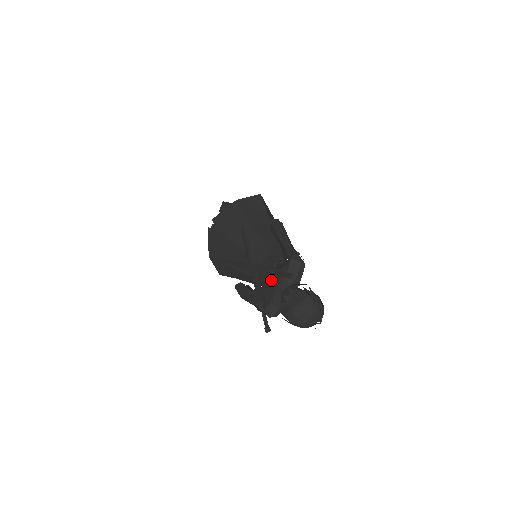
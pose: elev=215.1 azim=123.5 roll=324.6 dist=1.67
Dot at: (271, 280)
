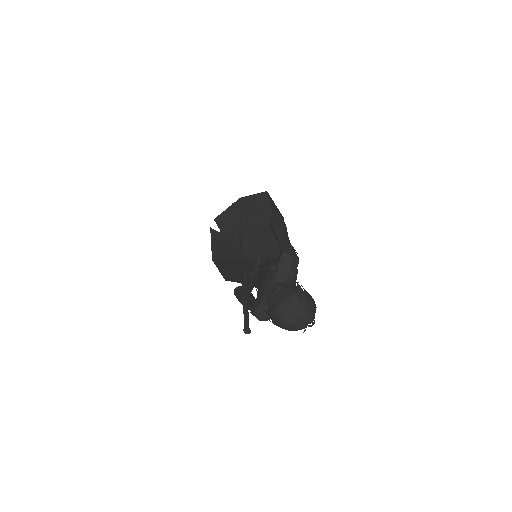
Dot at: (262, 278)
